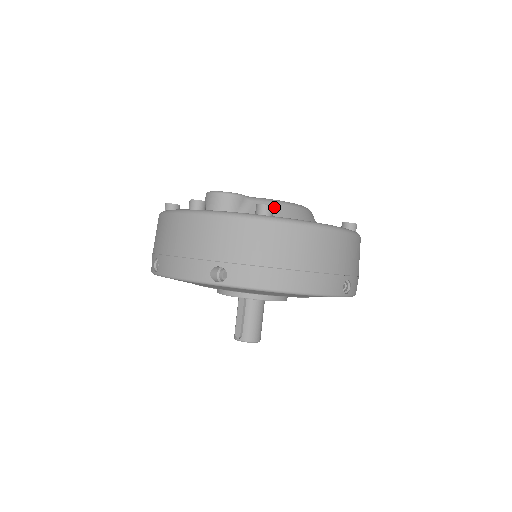
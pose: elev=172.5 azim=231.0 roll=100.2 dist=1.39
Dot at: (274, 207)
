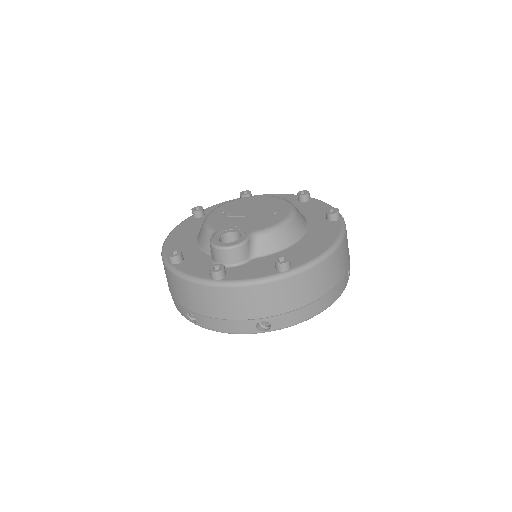
Dot at: (276, 237)
